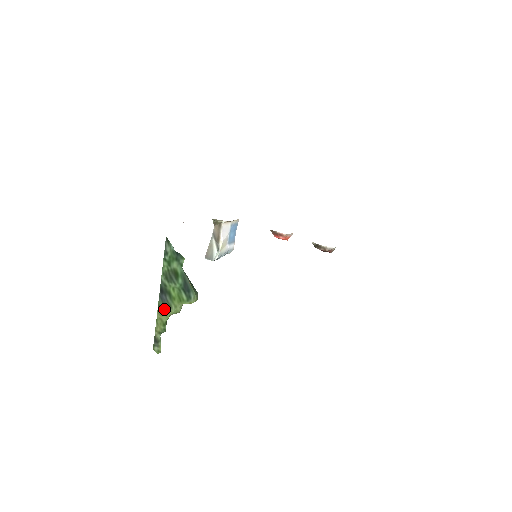
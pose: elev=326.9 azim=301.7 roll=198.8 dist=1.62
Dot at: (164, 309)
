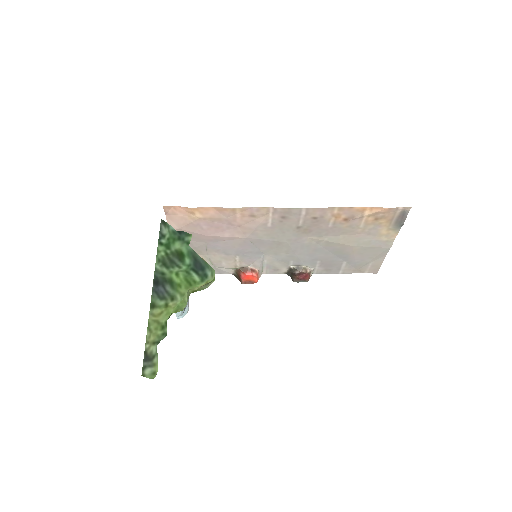
Dot at: (162, 305)
